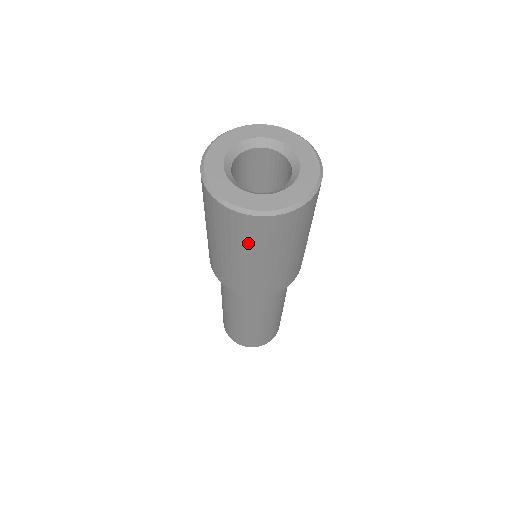
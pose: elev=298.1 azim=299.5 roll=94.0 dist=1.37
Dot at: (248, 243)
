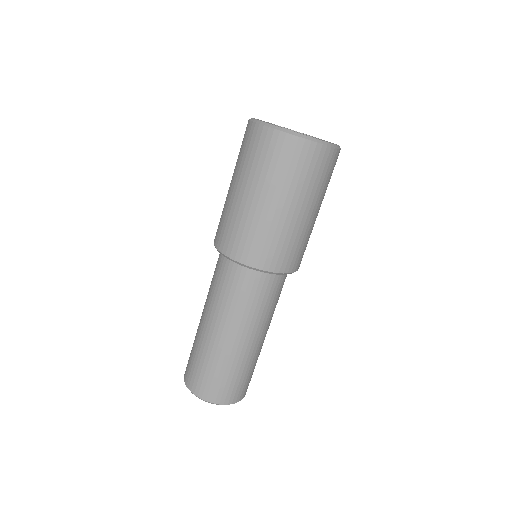
Dot at: (265, 170)
